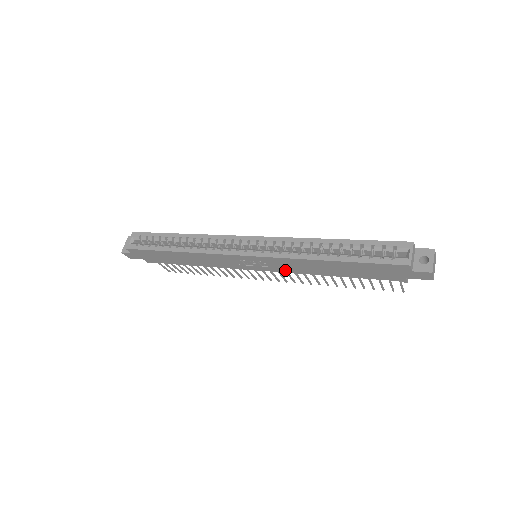
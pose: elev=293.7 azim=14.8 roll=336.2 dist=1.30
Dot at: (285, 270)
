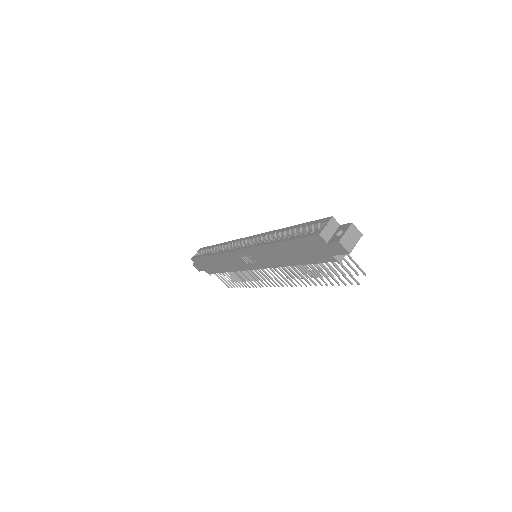
Dot at: (268, 264)
